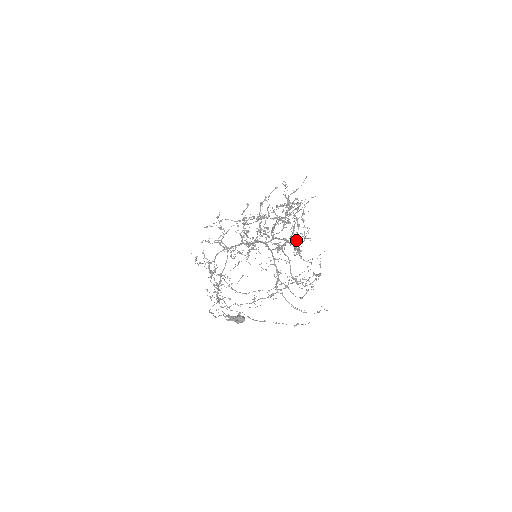
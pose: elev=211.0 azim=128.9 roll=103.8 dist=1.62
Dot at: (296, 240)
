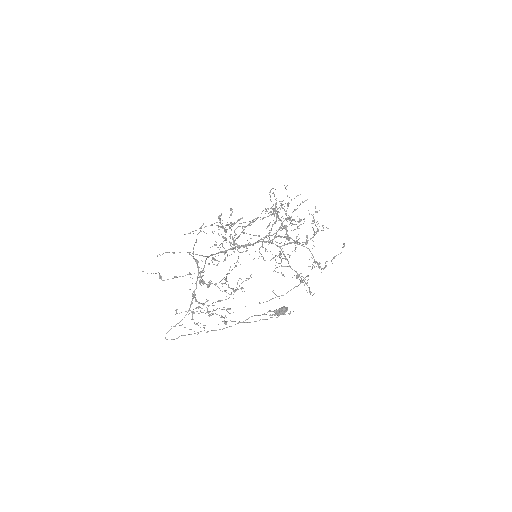
Dot at: (296, 236)
